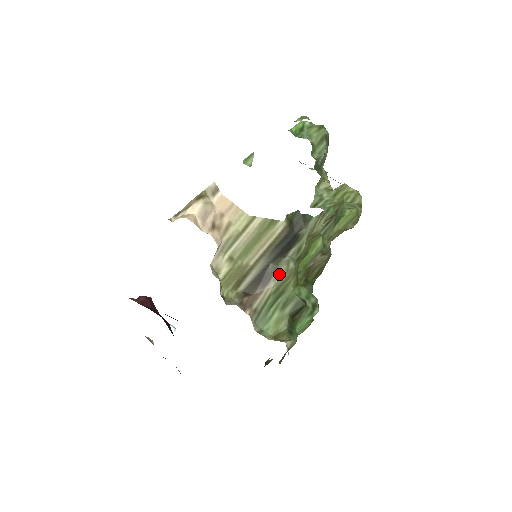
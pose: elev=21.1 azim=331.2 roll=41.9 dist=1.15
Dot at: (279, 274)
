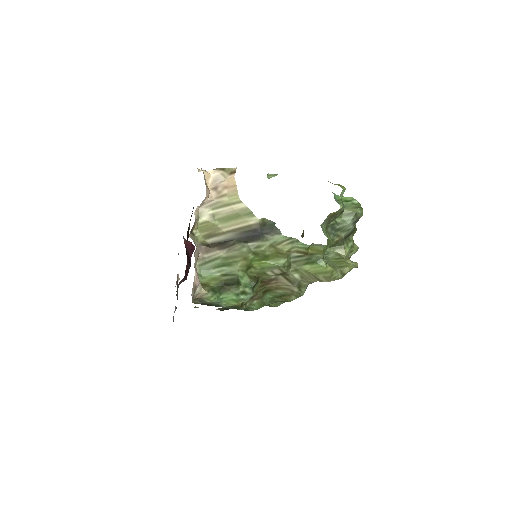
Dot at: (233, 248)
